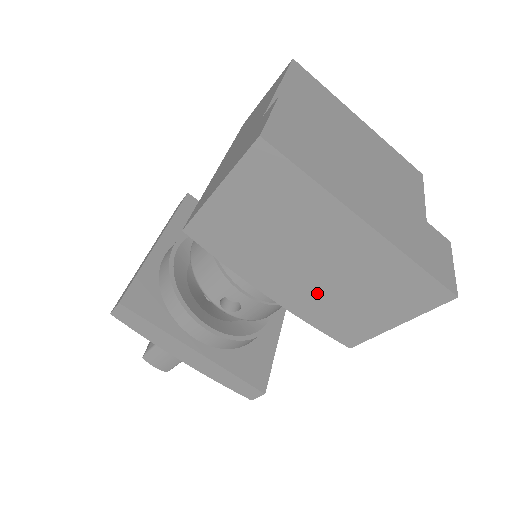
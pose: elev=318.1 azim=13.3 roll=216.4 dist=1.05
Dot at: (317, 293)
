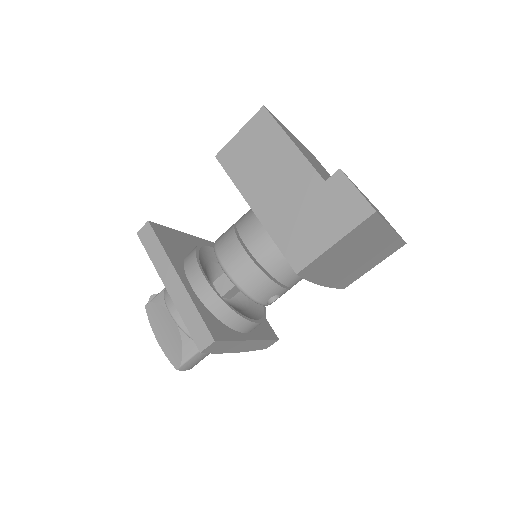
Dot at: (348, 271)
